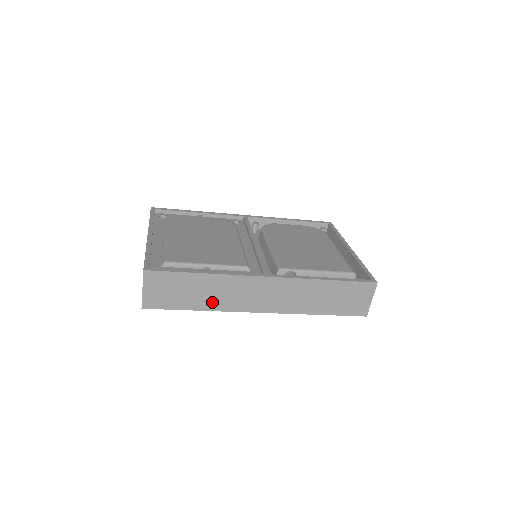
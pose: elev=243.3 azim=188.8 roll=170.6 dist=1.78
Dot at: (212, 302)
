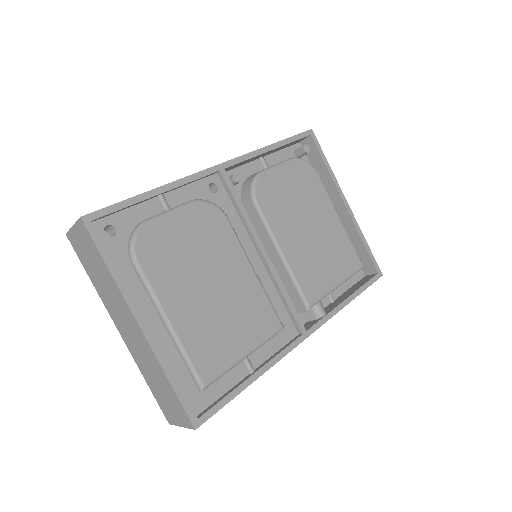
Dot at: occluded
